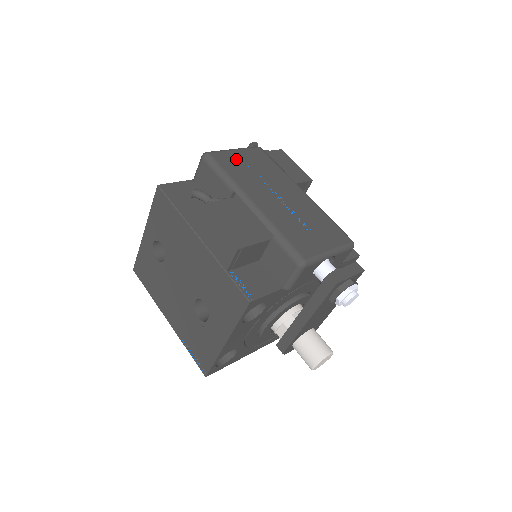
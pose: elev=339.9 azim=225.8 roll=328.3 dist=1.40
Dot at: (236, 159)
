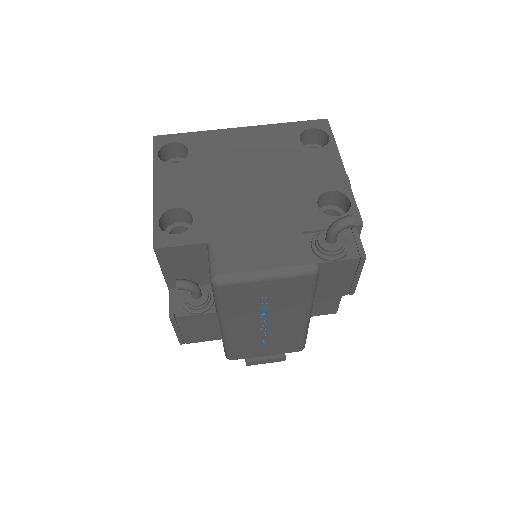
Dot at: (253, 292)
